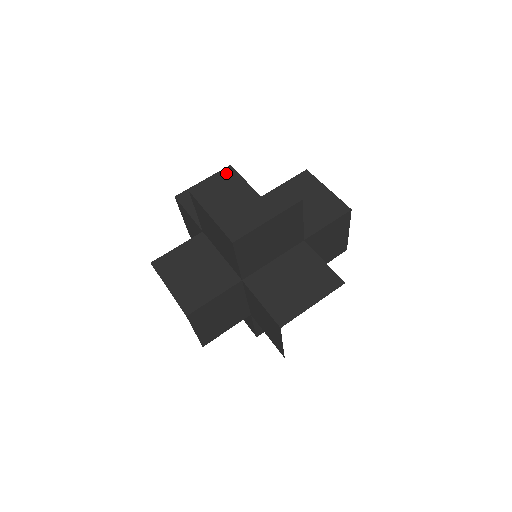
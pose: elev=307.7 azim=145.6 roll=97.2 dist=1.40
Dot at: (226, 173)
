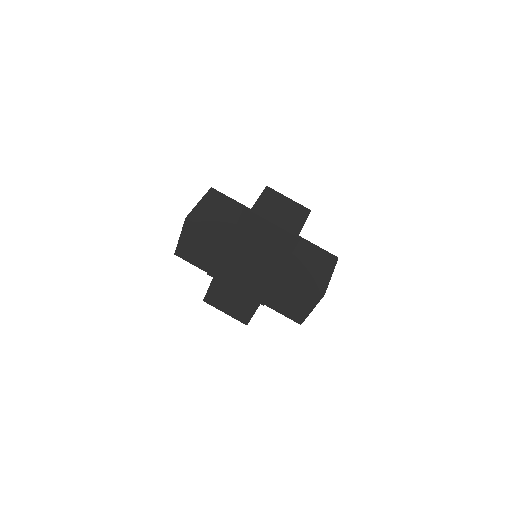
Dot at: (213, 194)
